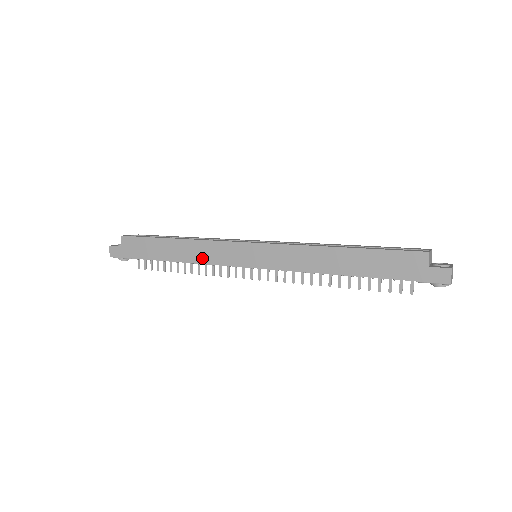
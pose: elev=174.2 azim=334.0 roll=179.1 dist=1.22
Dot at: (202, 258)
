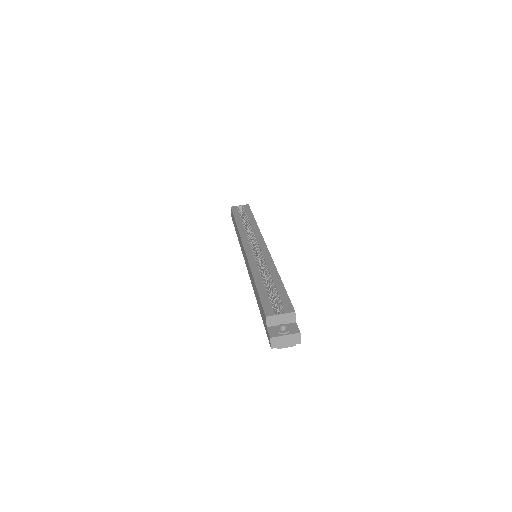
Dot at: (240, 244)
